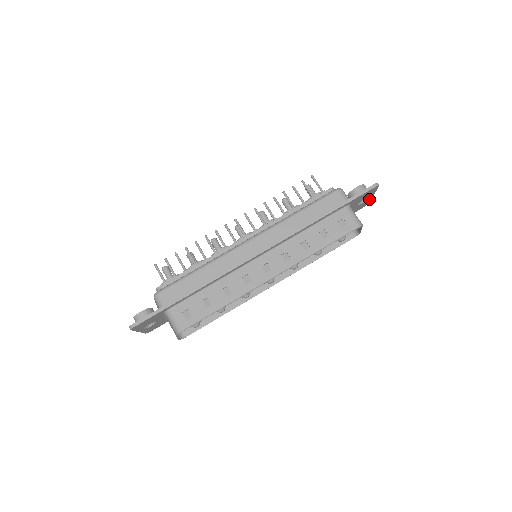
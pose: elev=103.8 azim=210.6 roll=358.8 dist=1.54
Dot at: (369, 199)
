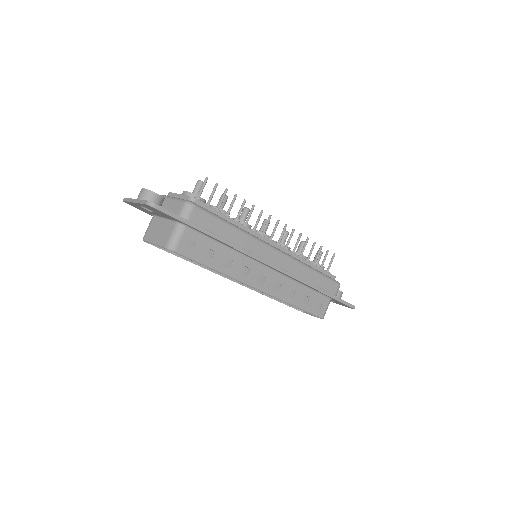
Dot at: occluded
